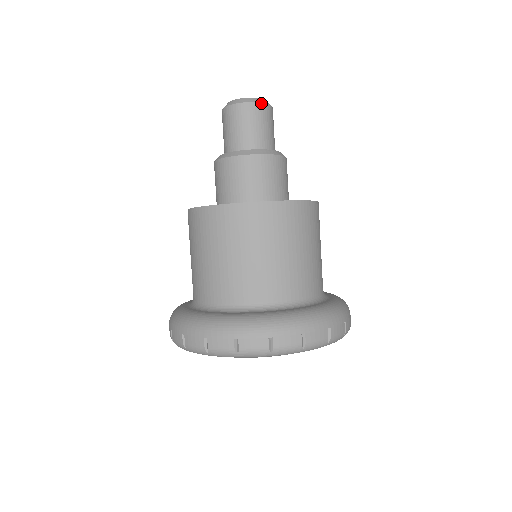
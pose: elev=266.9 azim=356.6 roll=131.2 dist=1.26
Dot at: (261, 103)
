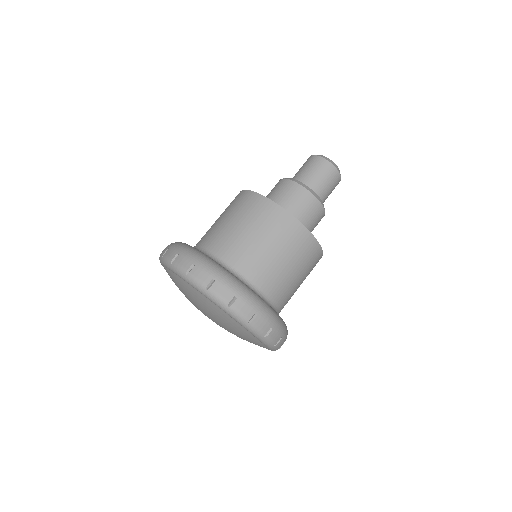
Dot at: (340, 175)
